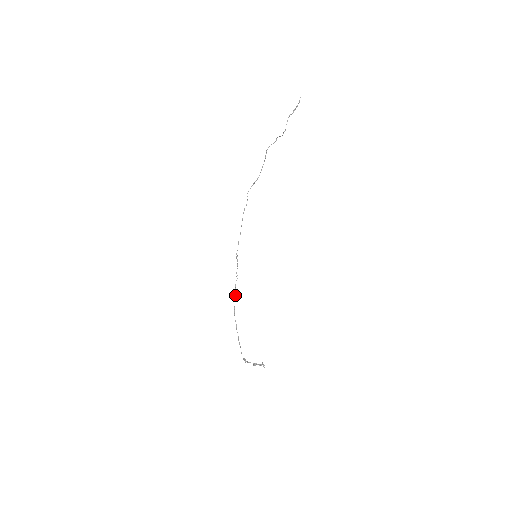
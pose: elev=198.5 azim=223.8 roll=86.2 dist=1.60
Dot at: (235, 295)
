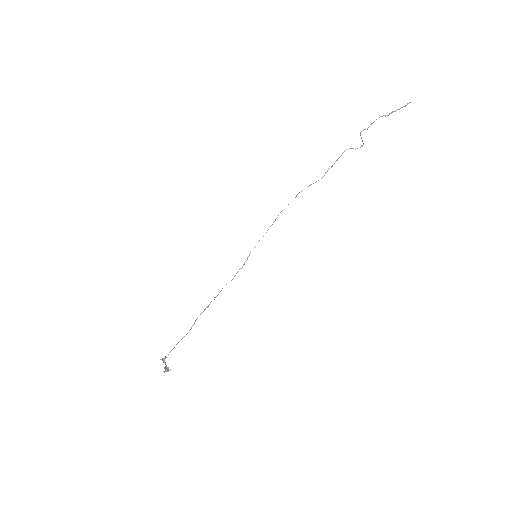
Dot at: (218, 294)
